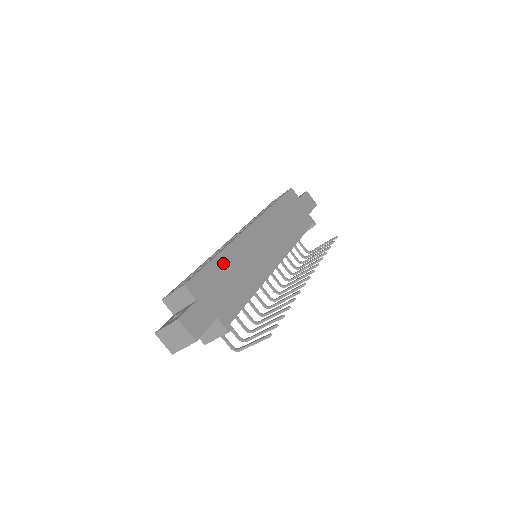
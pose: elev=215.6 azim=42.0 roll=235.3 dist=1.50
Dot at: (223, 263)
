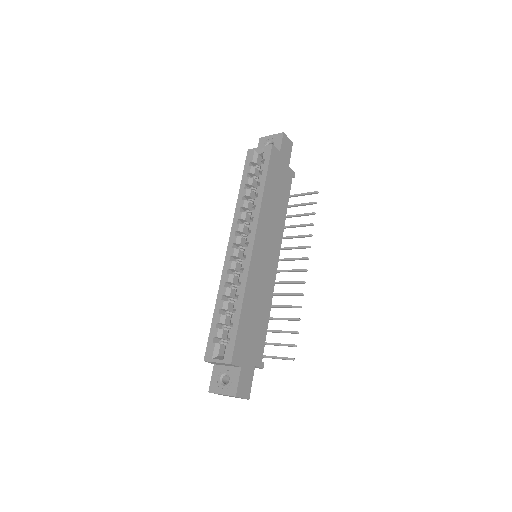
Dot at: (247, 311)
